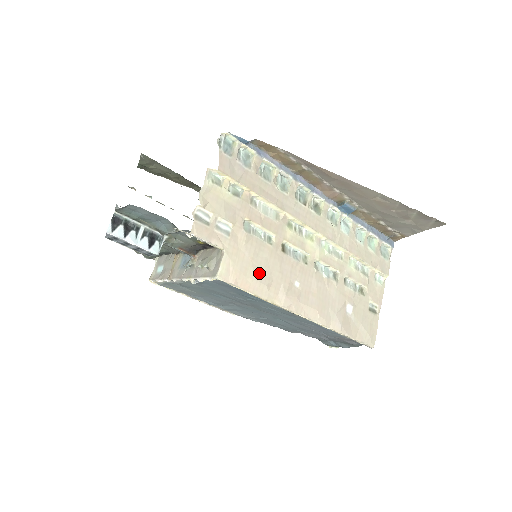
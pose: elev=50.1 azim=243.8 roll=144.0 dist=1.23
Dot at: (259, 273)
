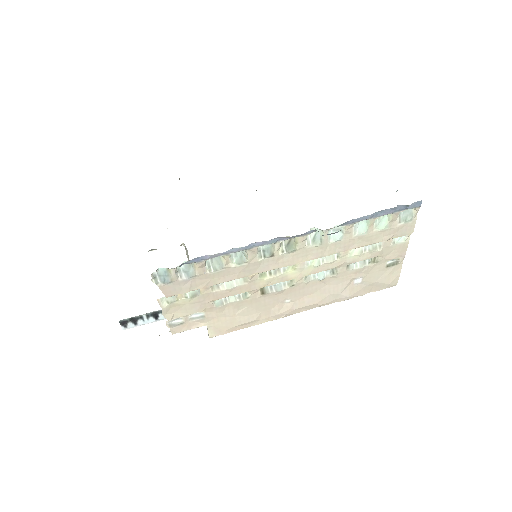
Dot at: (245, 318)
